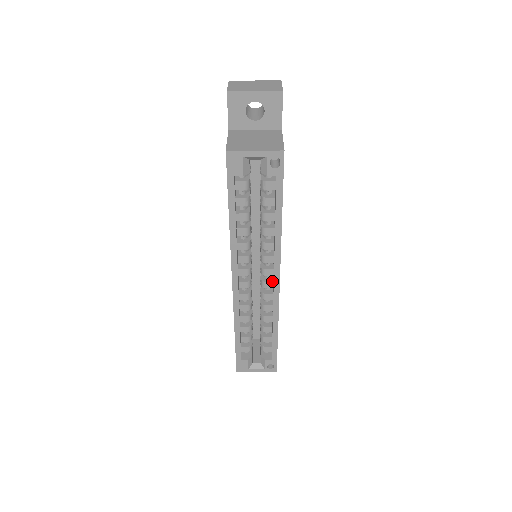
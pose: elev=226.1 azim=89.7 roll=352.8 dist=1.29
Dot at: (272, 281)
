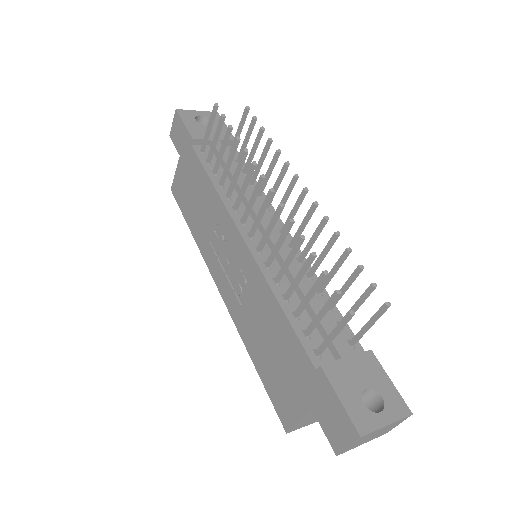
Dot at: occluded
